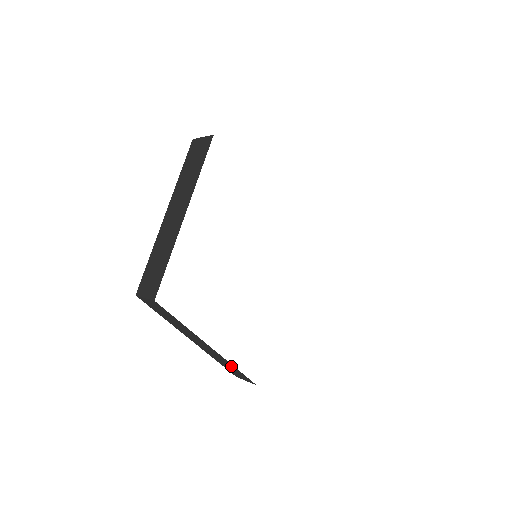
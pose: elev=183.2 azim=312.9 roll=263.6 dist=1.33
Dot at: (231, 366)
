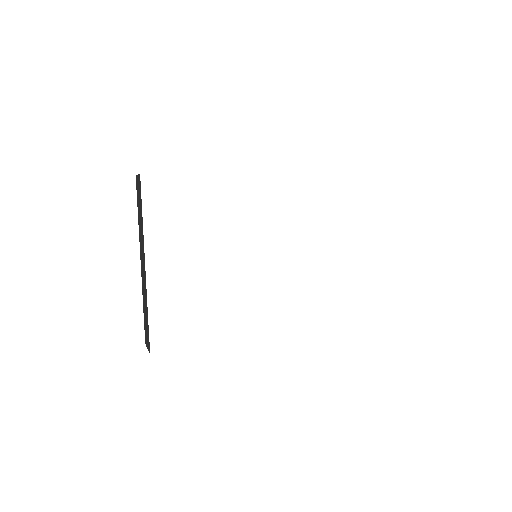
Dot at: occluded
